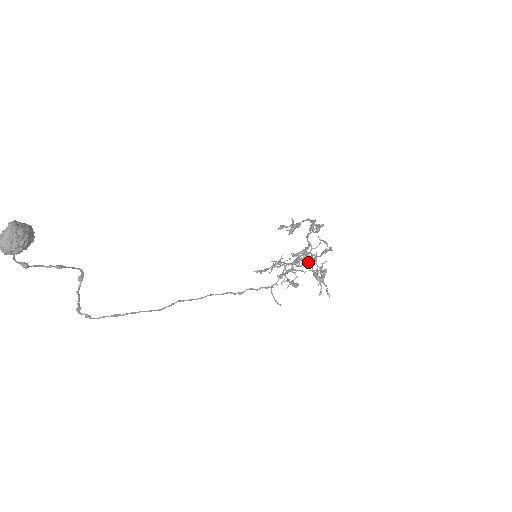
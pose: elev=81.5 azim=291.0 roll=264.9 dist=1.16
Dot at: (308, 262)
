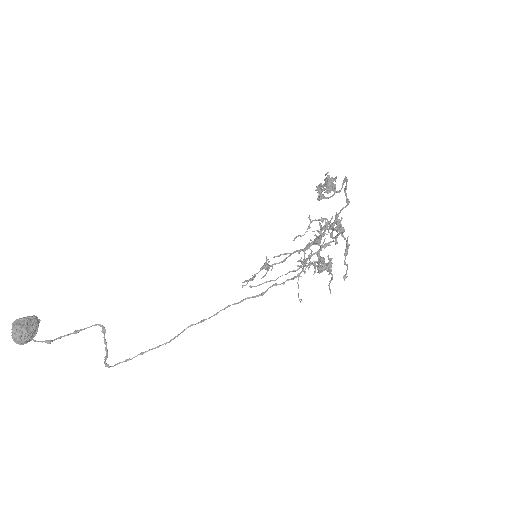
Dot at: (317, 244)
